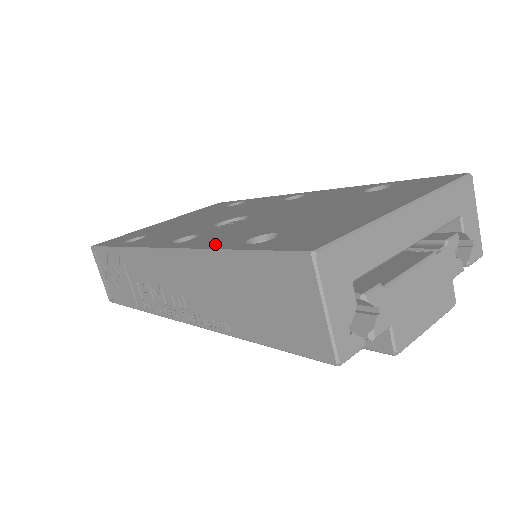
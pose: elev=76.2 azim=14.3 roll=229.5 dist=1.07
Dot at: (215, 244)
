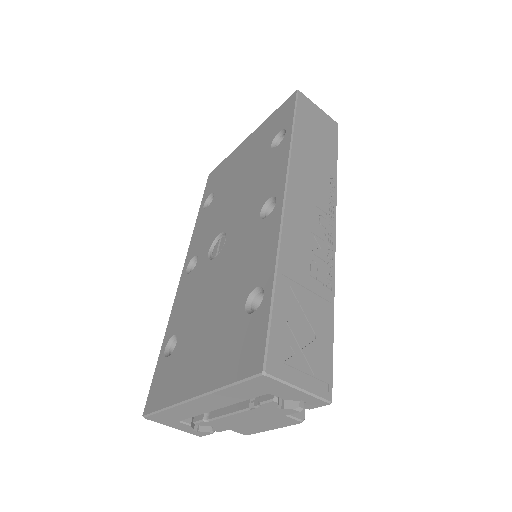
Dot at: (173, 317)
